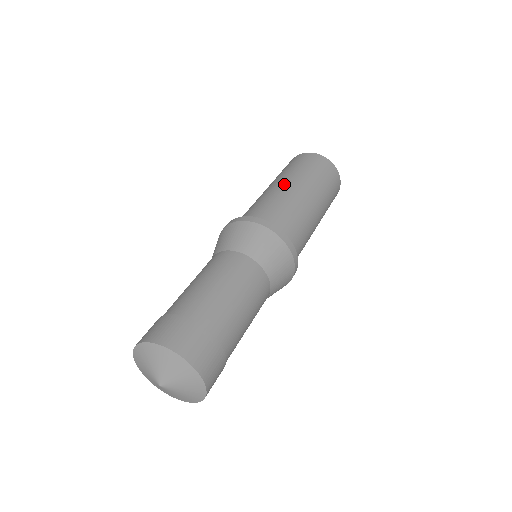
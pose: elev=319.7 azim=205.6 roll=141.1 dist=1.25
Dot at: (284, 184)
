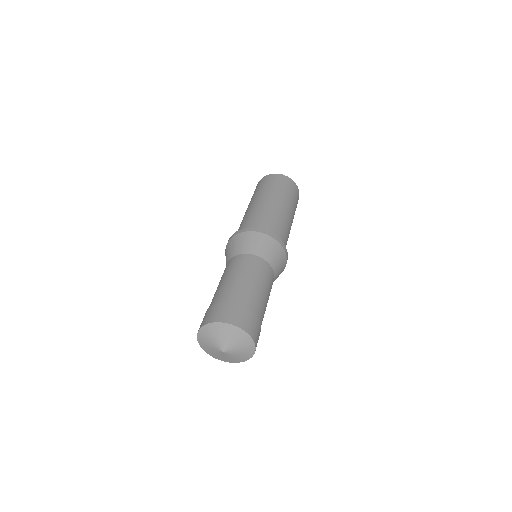
Dot at: (249, 206)
